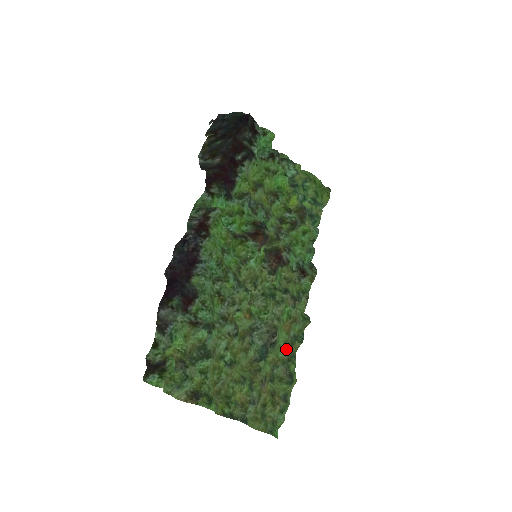
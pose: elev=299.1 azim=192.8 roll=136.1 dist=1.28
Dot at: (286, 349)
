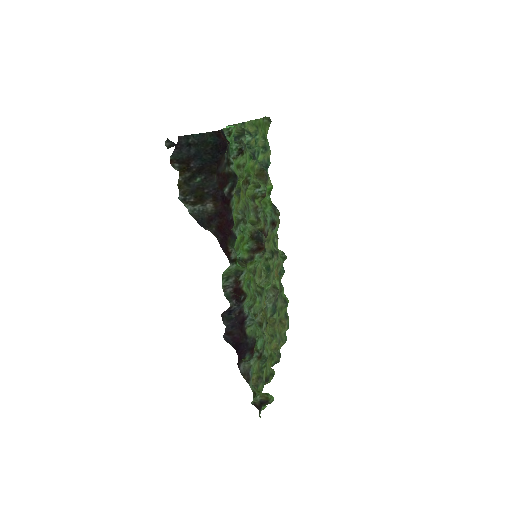
Dot at: (279, 288)
